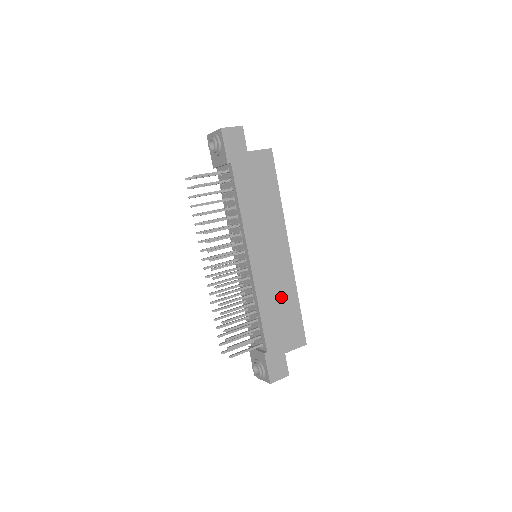
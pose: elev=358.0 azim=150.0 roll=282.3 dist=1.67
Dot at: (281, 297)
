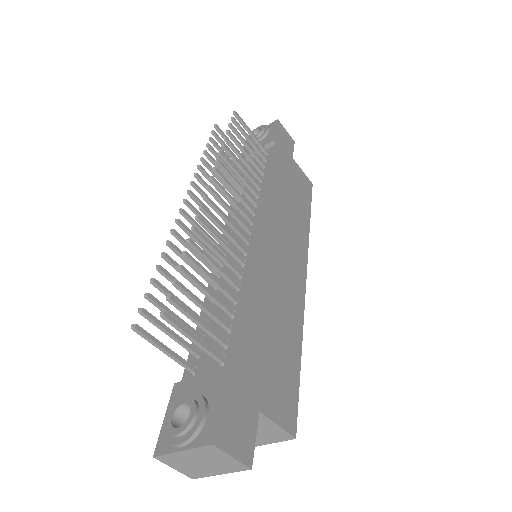
Dot at: (281, 315)
